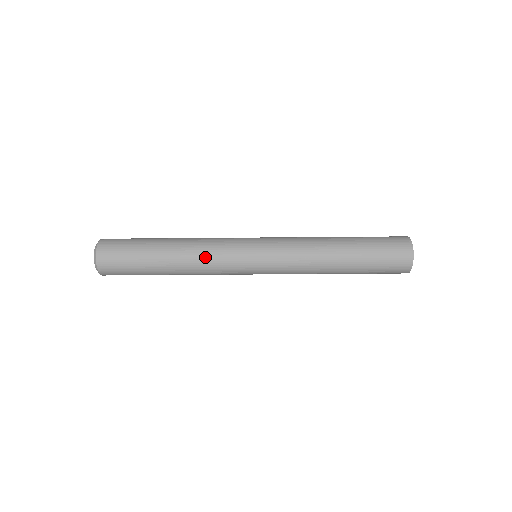
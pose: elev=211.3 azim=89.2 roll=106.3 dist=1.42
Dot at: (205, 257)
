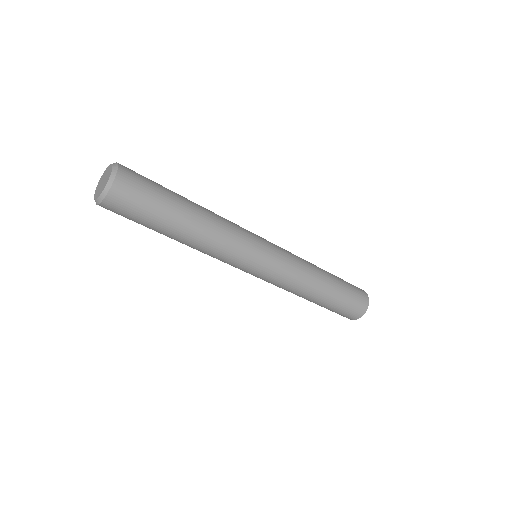
Dot at: (227, 229)
